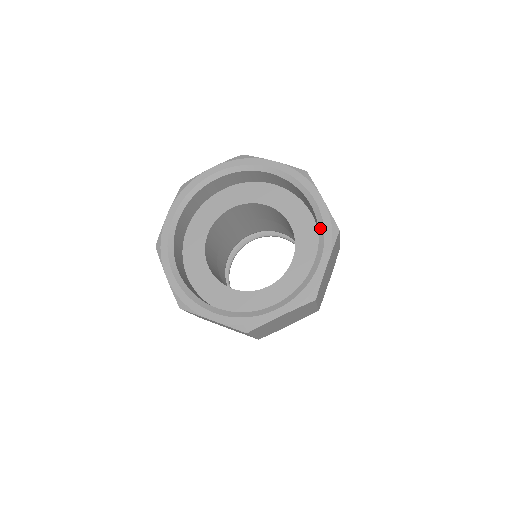
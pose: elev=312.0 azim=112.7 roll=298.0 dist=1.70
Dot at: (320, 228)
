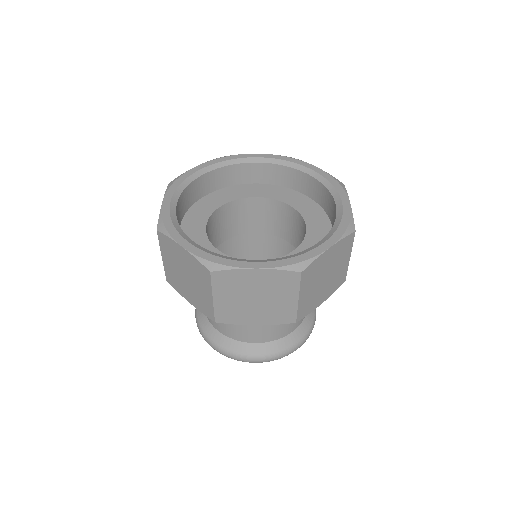
Dot at: (326, 184)
